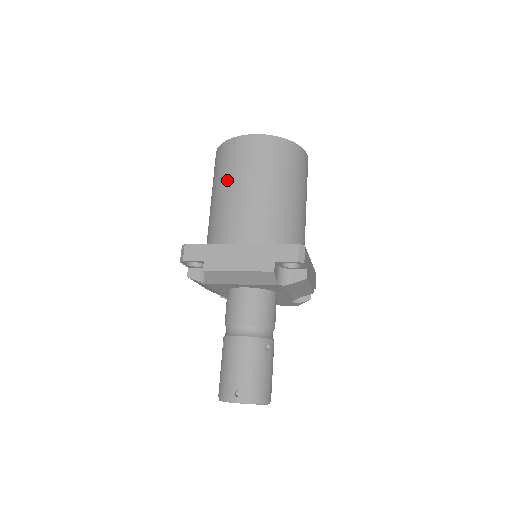
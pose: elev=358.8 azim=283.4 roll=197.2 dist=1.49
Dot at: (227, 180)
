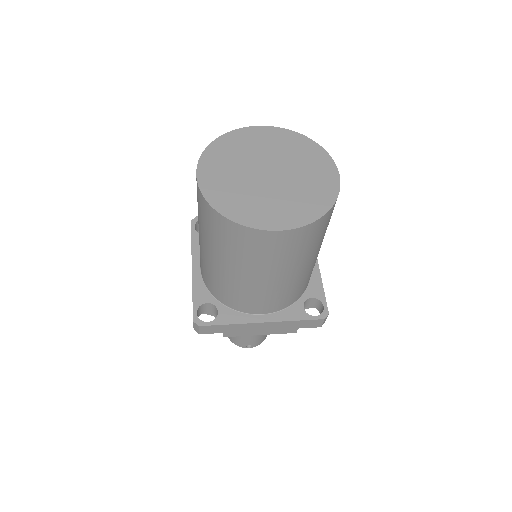
Dot at: (239, 266)
